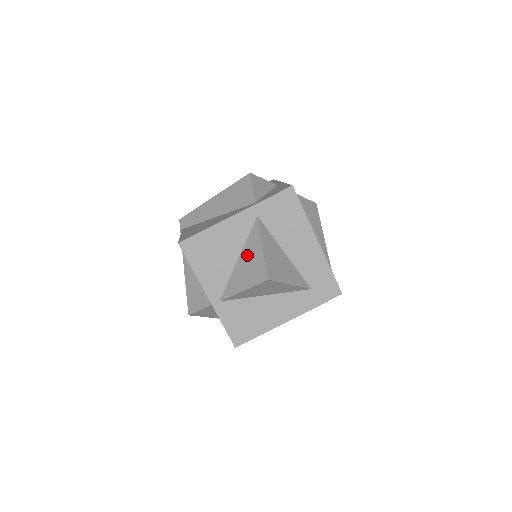
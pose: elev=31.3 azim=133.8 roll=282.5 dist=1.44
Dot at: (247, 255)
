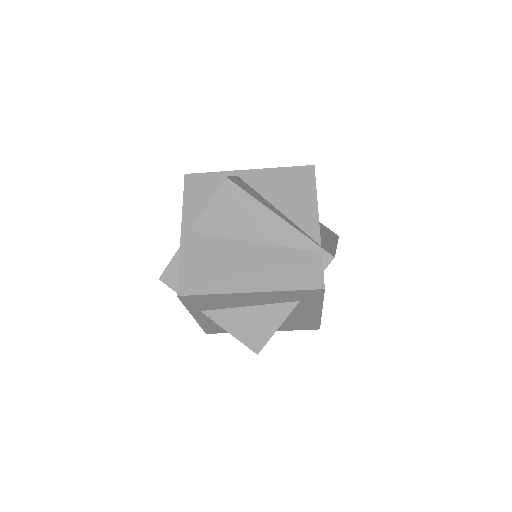
Dot at: occluded
